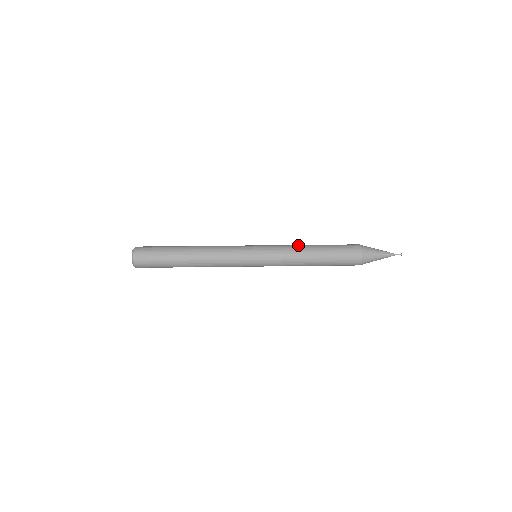
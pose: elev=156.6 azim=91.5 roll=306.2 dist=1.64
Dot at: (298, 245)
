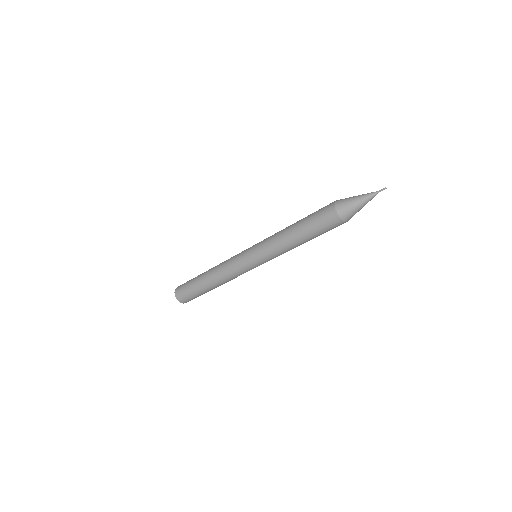
Dot at: occluded
